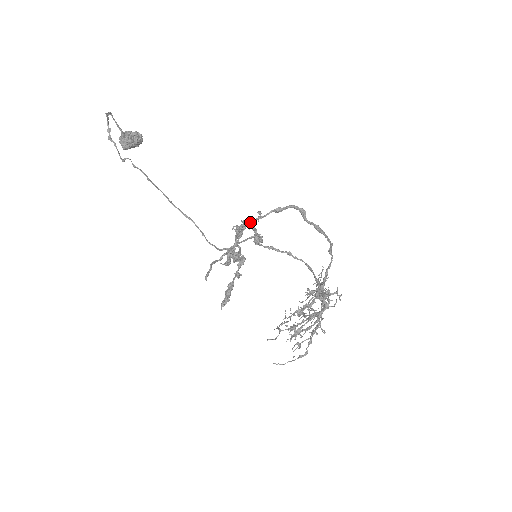
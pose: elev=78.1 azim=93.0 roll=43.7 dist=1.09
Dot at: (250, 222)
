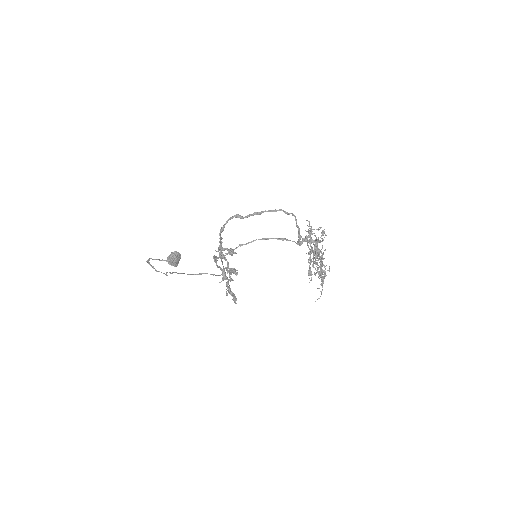
Dot at: (220, 248)
